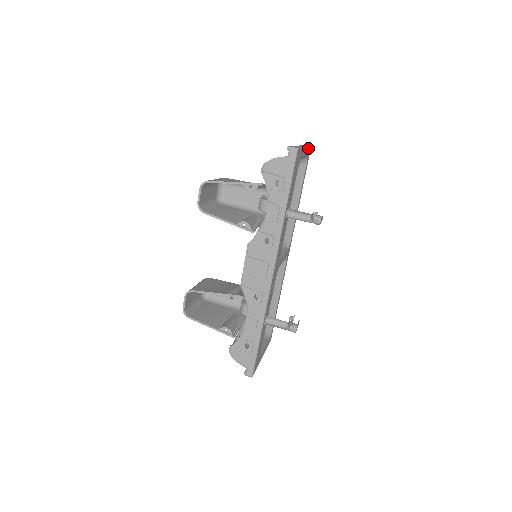
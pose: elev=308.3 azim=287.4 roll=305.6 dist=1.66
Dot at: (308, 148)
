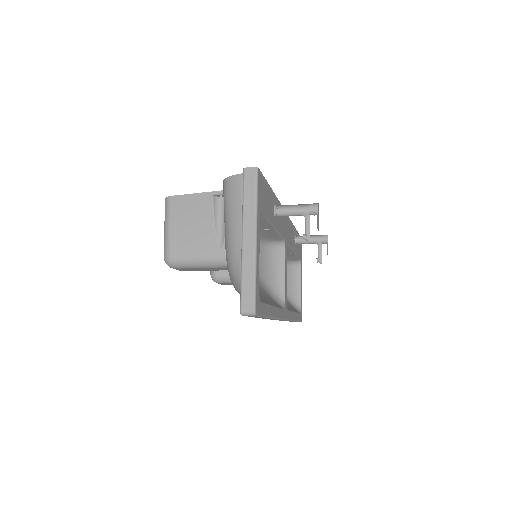
Dot at: occluded
